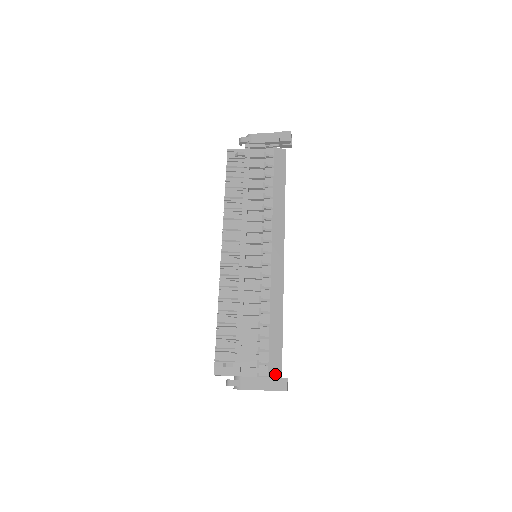
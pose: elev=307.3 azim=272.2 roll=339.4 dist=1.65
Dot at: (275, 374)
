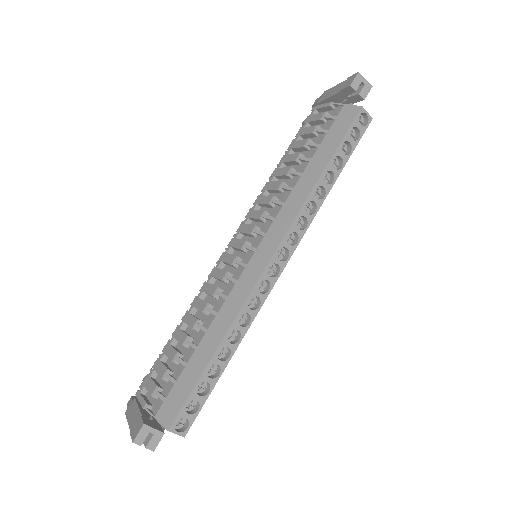
Dot at: (164, 419)
